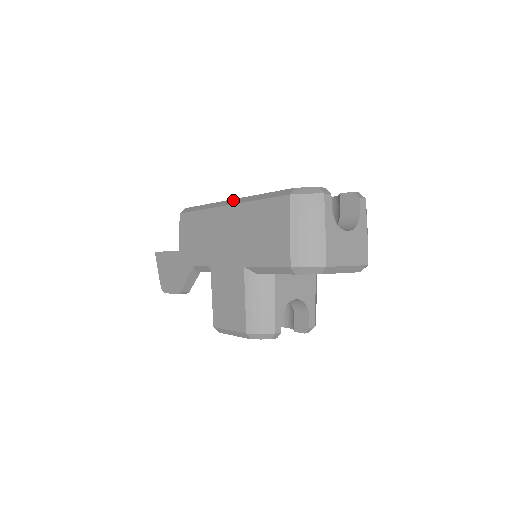
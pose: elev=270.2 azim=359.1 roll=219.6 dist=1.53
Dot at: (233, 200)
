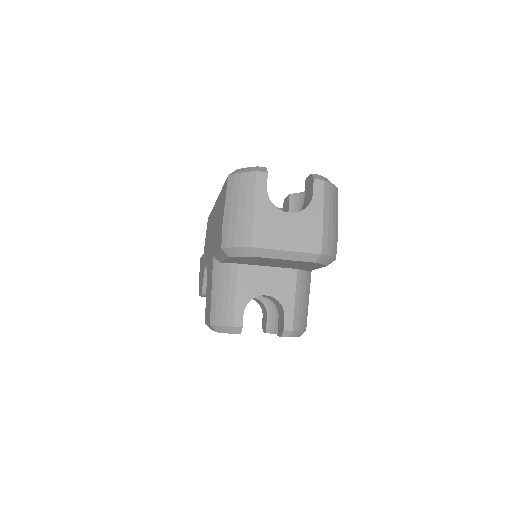
Dot at: occluded
